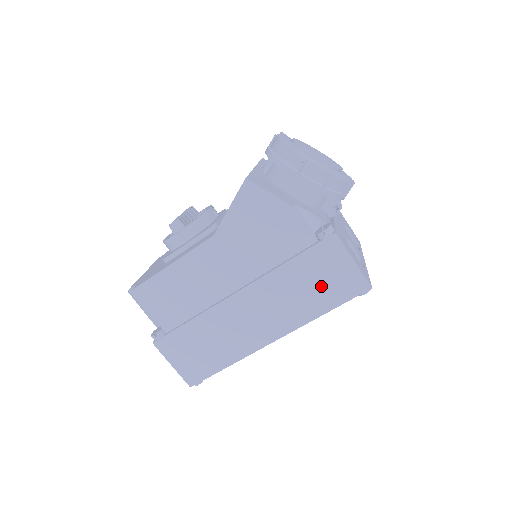
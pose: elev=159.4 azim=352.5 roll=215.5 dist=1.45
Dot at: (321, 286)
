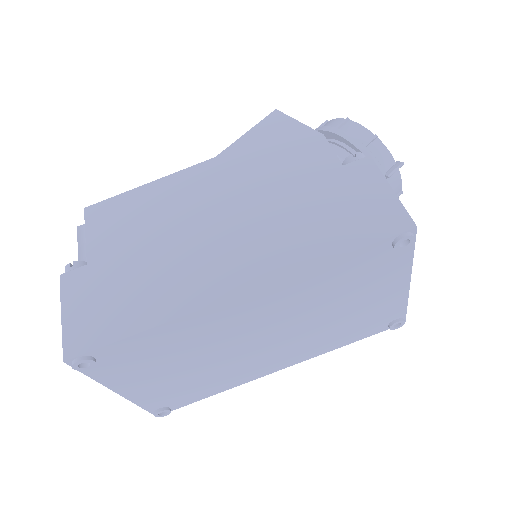
Dot at: (337, 218)
